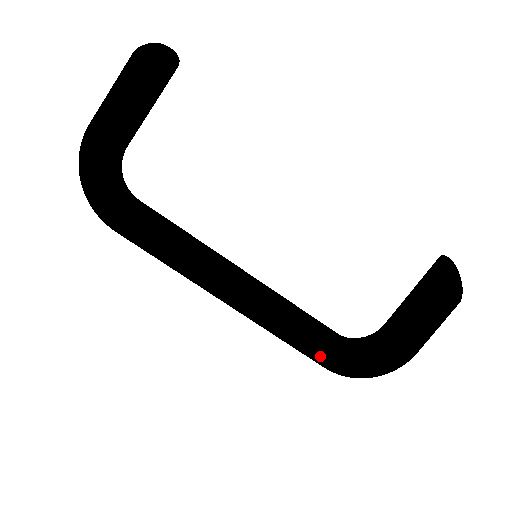
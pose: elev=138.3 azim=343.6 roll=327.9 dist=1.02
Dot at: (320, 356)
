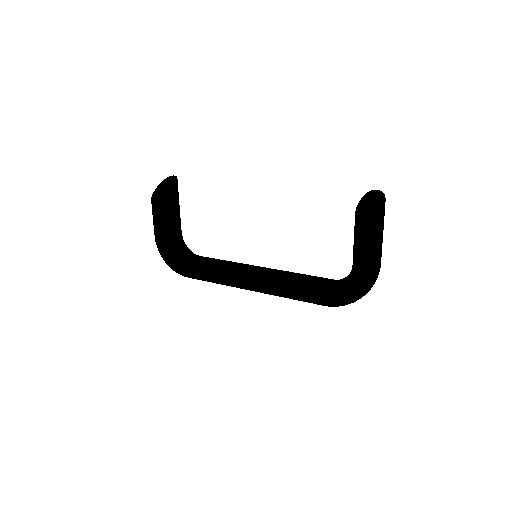
Dot at: (311, 299)
